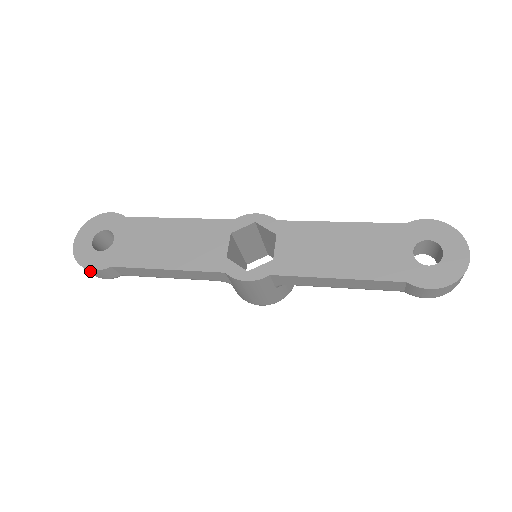
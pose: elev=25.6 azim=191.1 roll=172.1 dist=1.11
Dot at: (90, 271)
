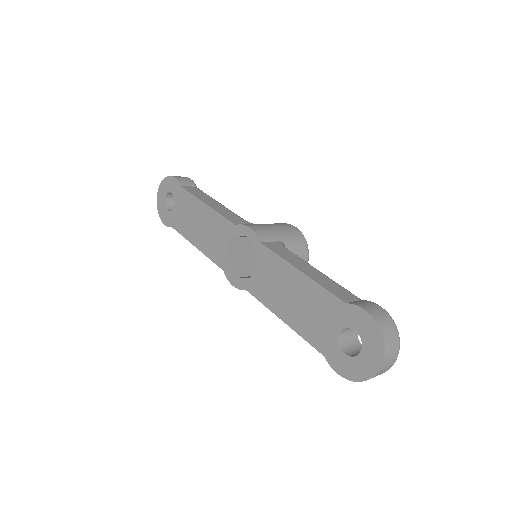
Dot at: occluded
